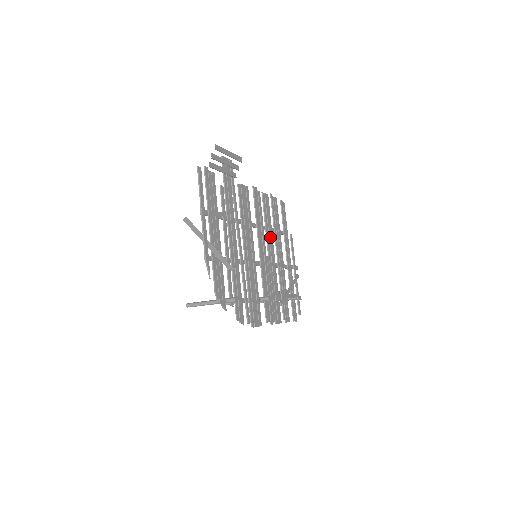
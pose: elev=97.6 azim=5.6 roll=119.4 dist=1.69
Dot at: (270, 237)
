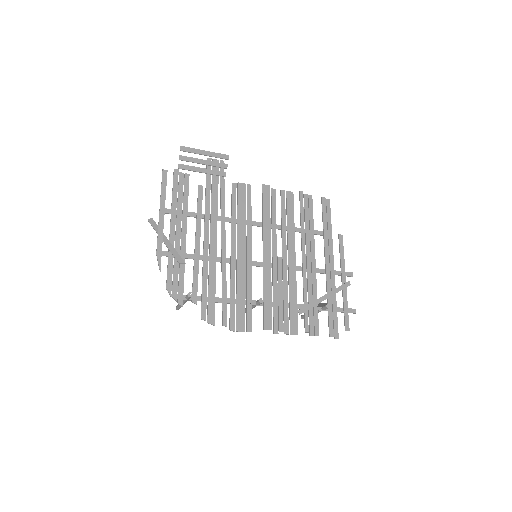
Dot at: (289, 237)
